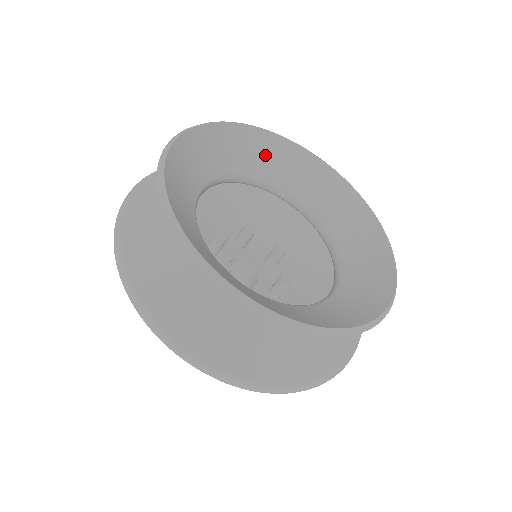
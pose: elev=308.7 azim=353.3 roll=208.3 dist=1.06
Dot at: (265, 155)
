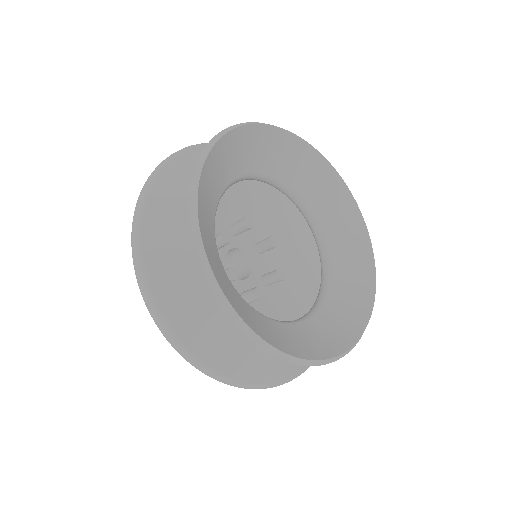
Dot at: (331, 203)
